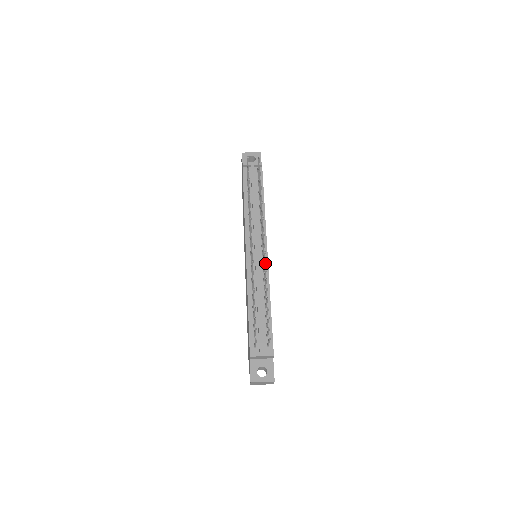
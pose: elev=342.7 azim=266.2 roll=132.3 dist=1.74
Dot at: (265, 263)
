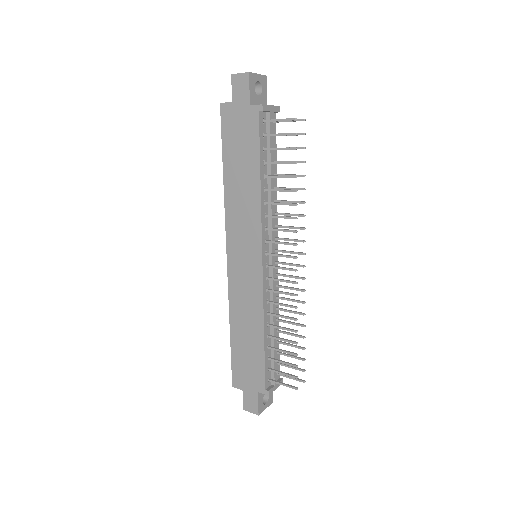
Dot at: (300, 290)
